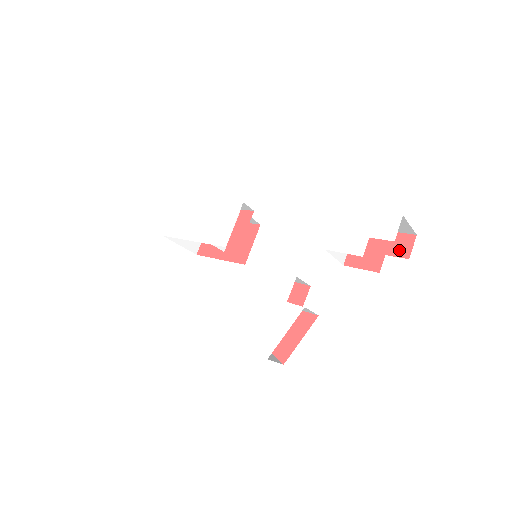
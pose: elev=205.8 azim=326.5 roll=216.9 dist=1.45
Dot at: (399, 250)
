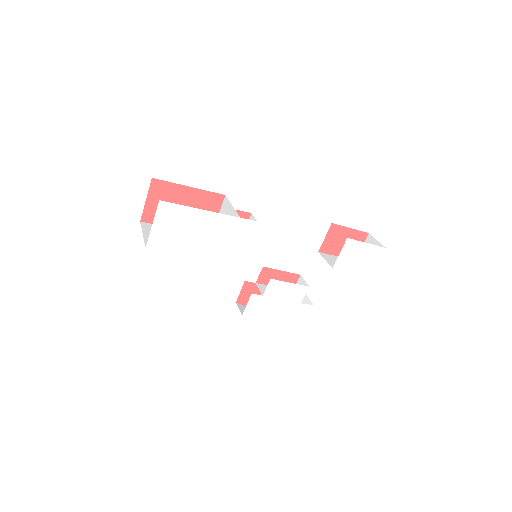
Dot at: occluded
